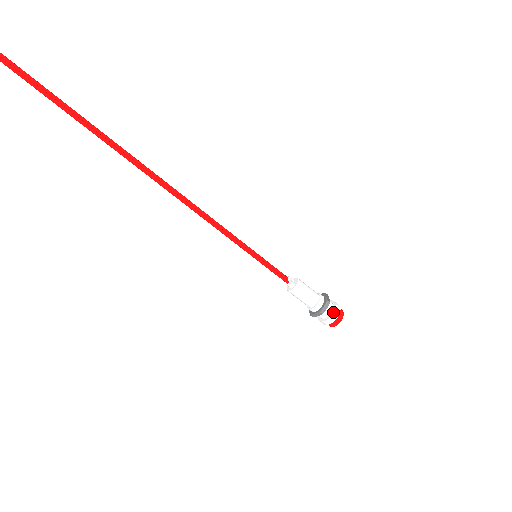
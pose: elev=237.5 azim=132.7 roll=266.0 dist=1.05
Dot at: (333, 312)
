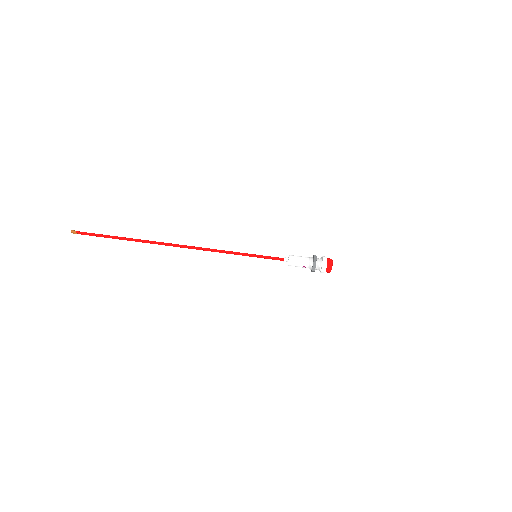
Dot at: (322, 259)
